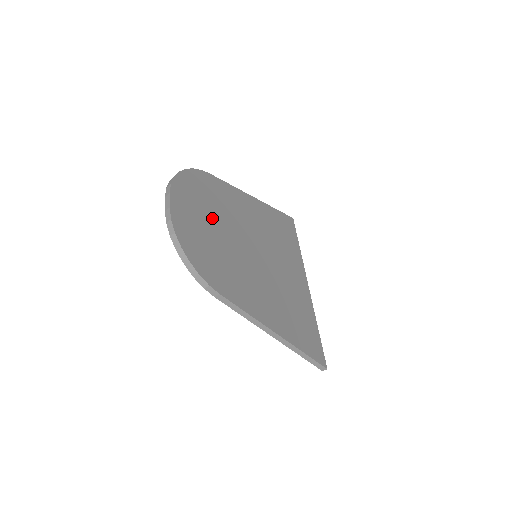
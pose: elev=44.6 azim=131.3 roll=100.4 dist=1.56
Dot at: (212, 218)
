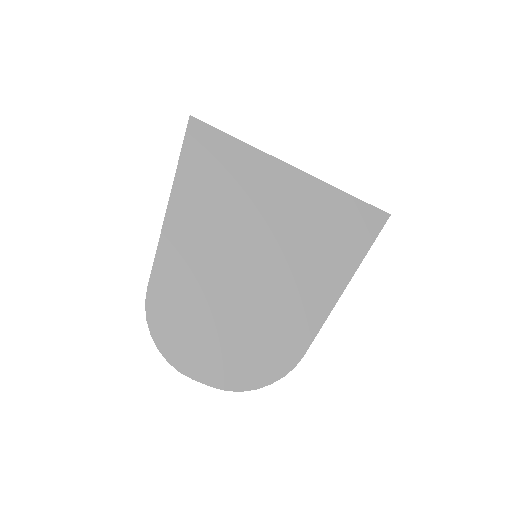
Dot at: (215, 320)
